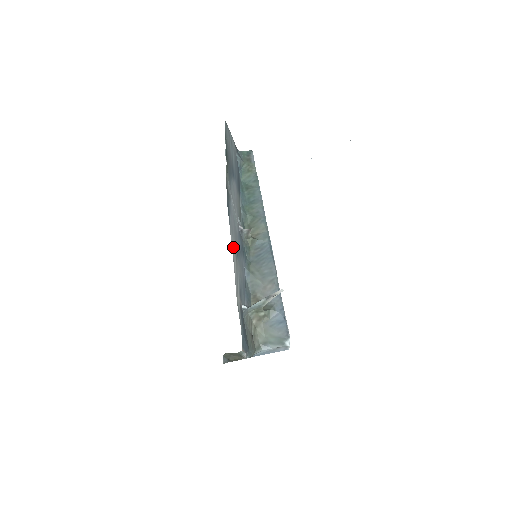
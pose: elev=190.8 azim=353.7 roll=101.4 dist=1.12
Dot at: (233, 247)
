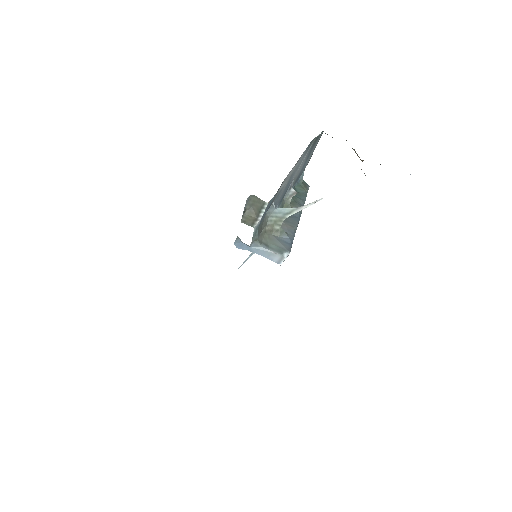
Dot at: (297, 163)
